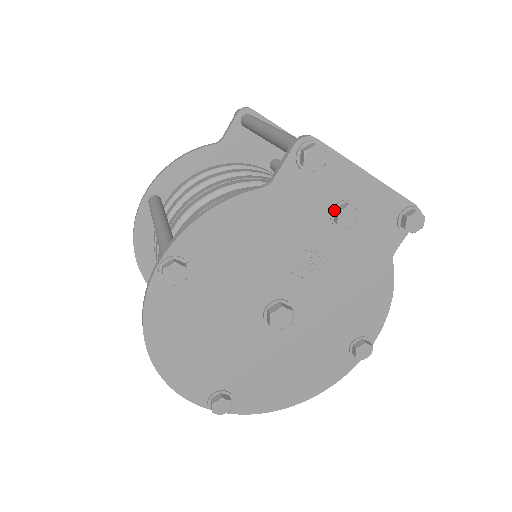
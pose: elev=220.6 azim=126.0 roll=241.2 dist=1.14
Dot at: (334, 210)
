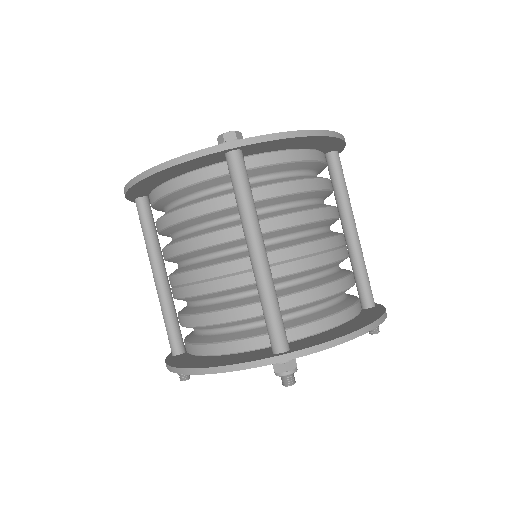
Dot at: occluded
